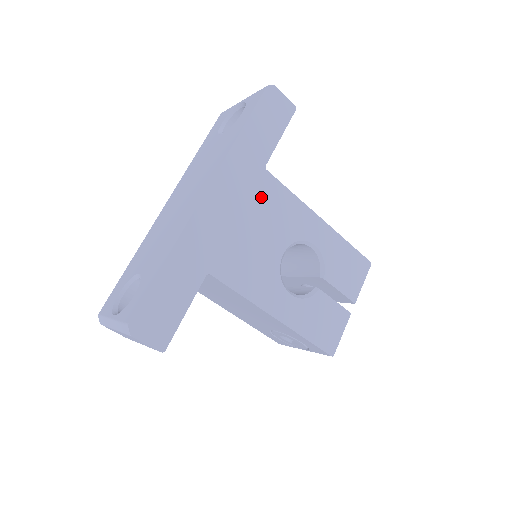
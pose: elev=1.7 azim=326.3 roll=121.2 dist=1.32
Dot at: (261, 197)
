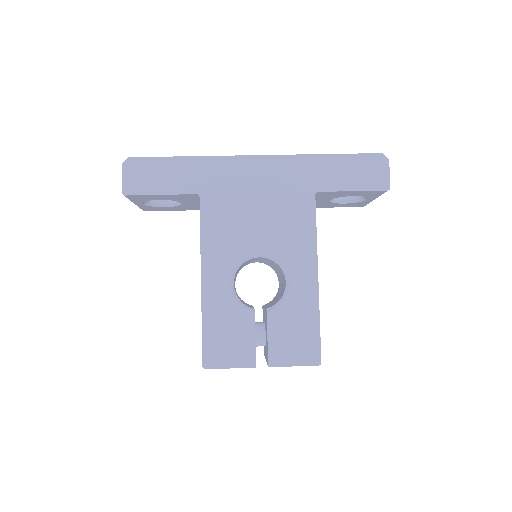
Dot at: (290, 203)
